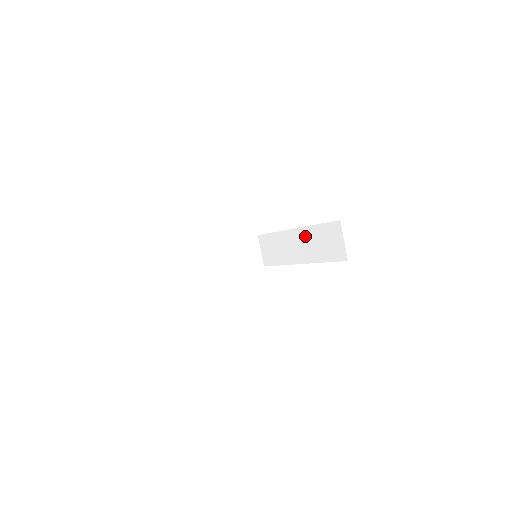
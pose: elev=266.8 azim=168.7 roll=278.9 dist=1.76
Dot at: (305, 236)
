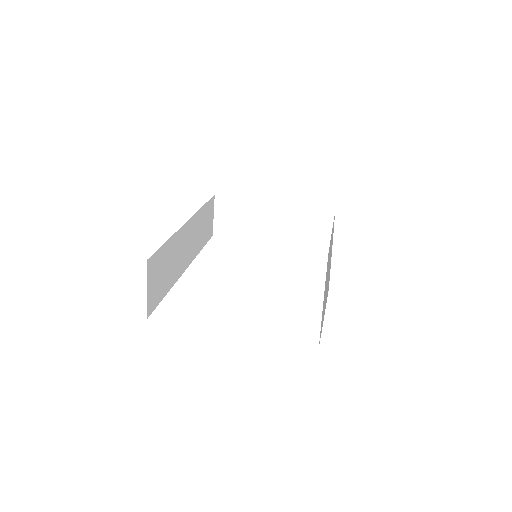
Dot at: (329, 265)
